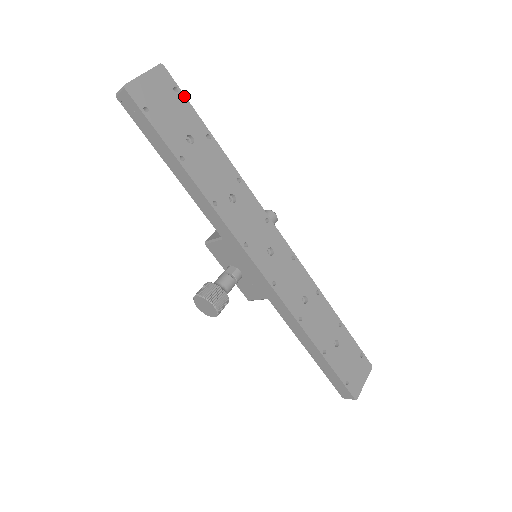
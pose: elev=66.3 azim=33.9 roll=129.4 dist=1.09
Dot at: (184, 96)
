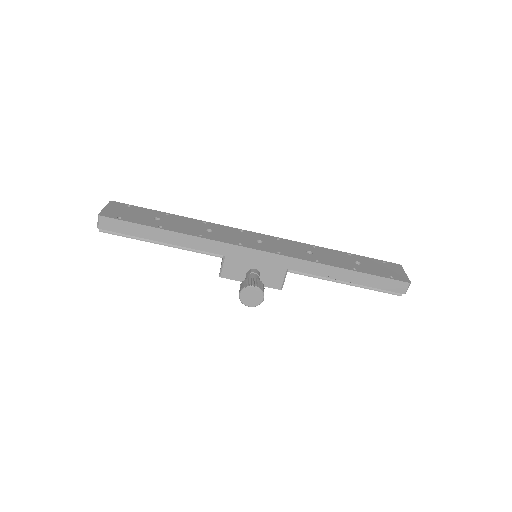
Dot at: (136, 206)
